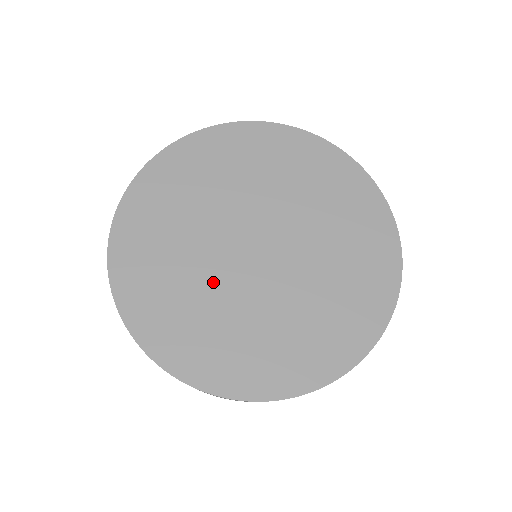
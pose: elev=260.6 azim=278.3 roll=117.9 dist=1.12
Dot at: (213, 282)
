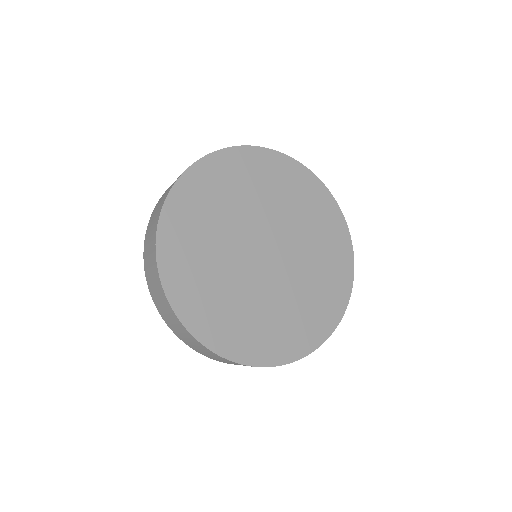
Dot at: (230, 268)
